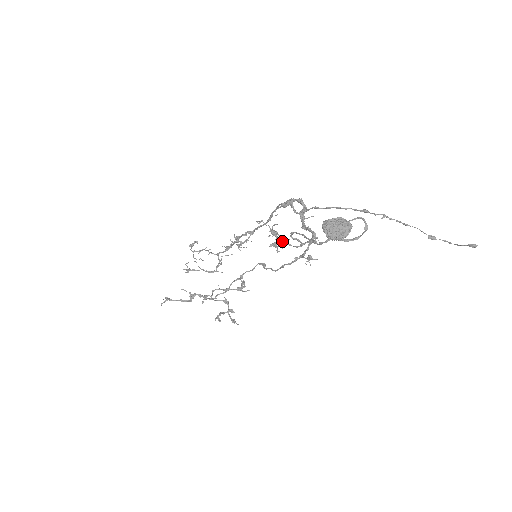
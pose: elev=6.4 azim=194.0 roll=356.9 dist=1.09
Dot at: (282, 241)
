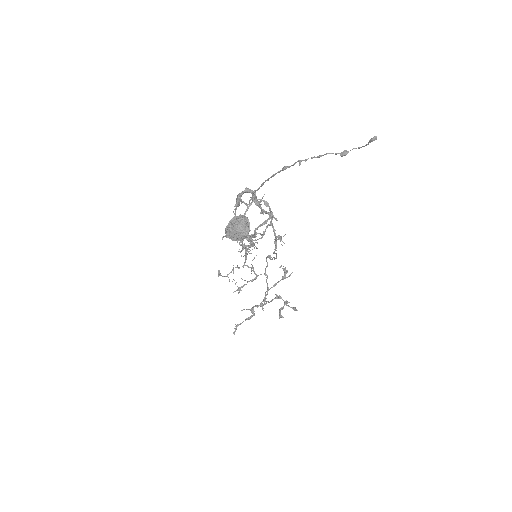
Dot at: (248, 241)
